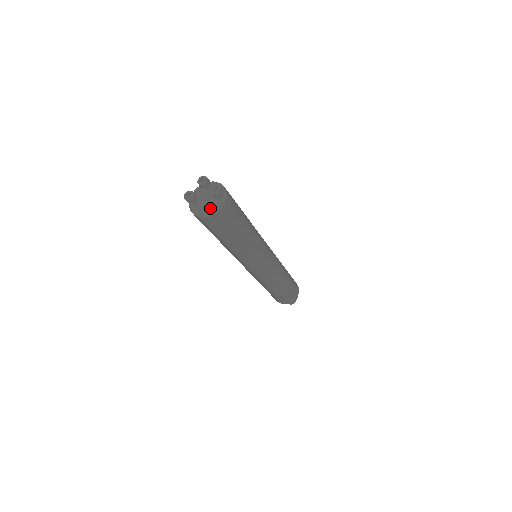
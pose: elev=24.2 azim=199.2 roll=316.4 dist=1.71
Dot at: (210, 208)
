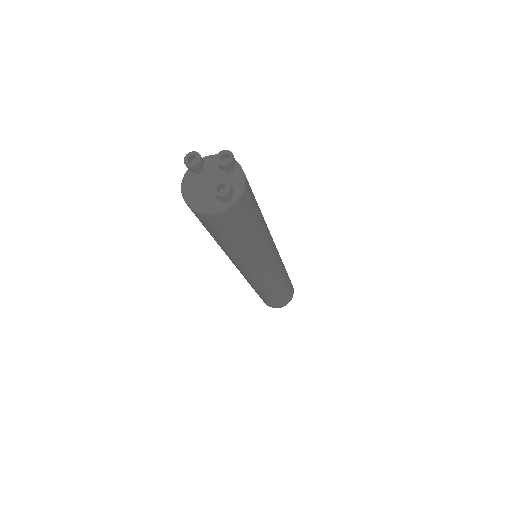
Dot at: (202, 198)
